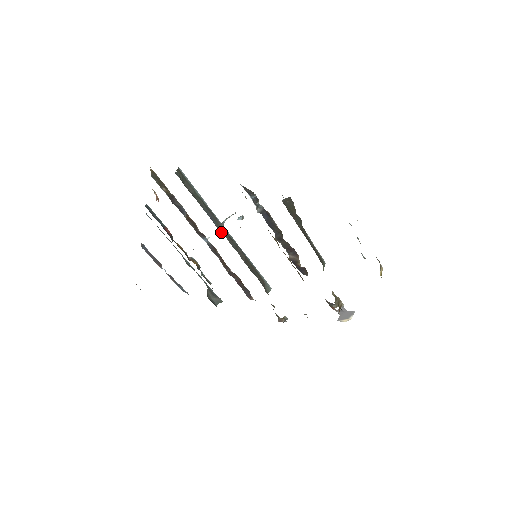
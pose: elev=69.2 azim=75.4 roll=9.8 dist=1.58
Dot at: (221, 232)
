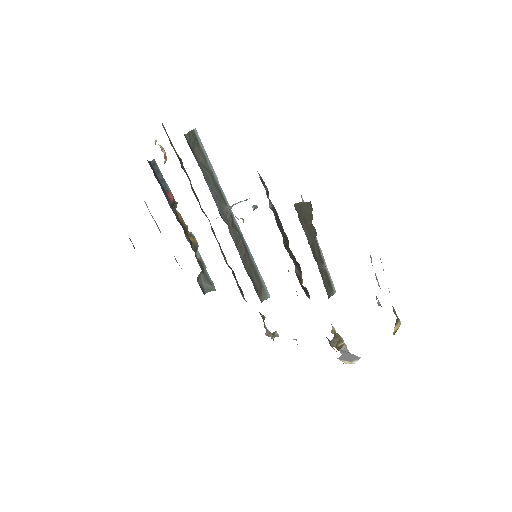
Dot at: (223, 216)
